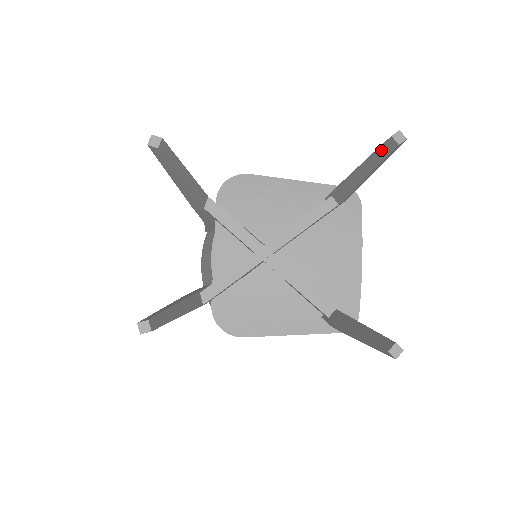
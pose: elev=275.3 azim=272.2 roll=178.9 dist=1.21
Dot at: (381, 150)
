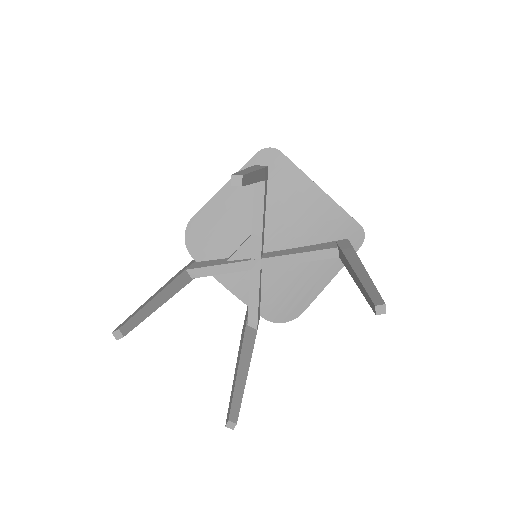
Dot at: occluded
